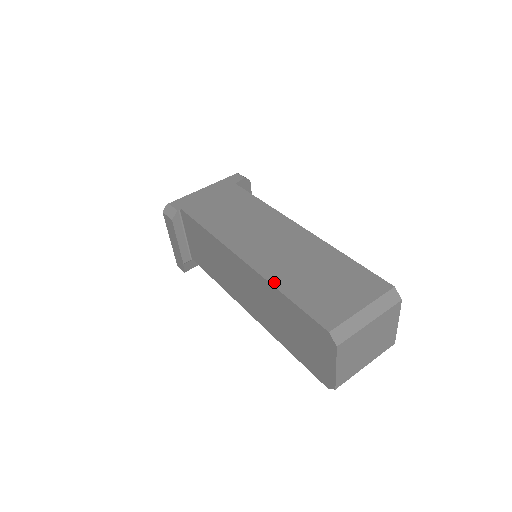
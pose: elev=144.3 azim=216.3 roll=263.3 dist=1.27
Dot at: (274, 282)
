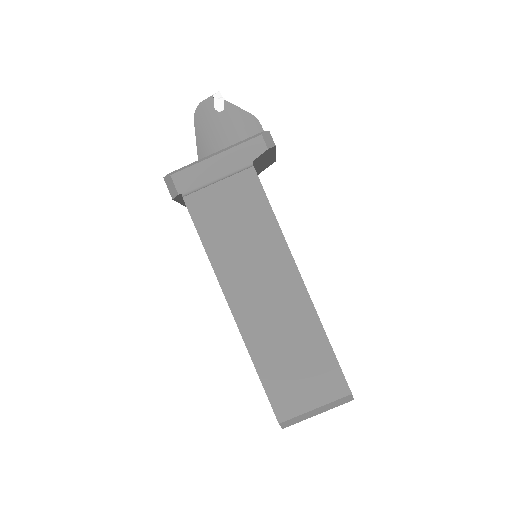
Dot at: (252, 352)
